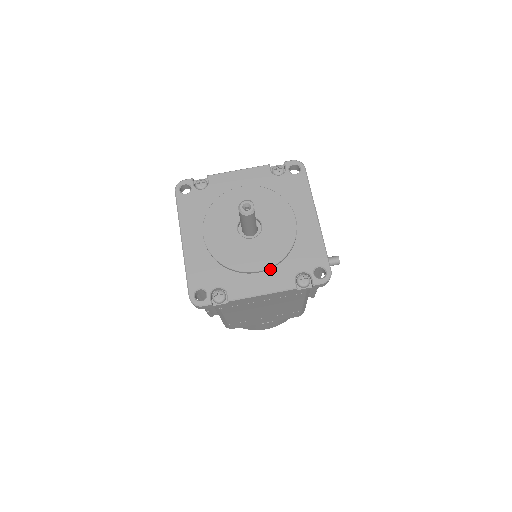
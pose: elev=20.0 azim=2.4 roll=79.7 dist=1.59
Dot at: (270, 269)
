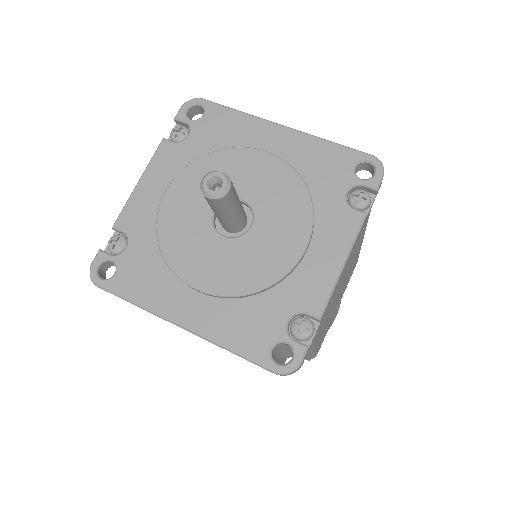
Dot at: (313, 231)
